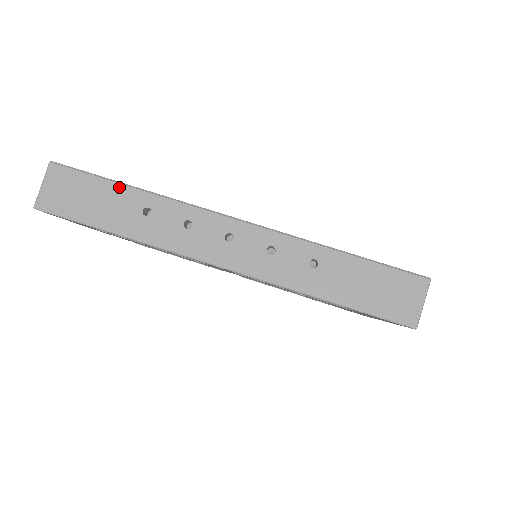
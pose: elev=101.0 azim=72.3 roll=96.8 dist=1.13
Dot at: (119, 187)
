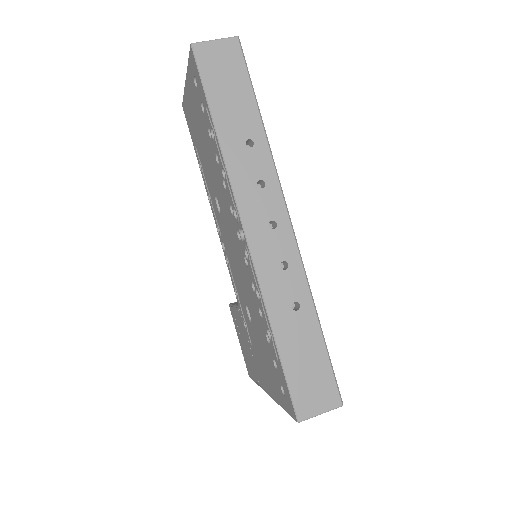
Dot at: (255, 108)
